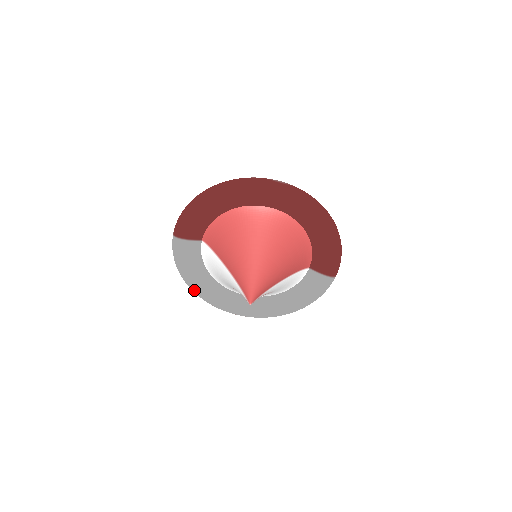
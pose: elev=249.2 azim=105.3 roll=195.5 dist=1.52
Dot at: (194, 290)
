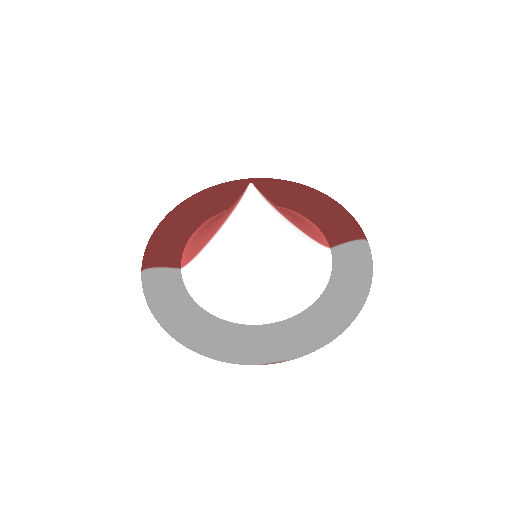
Dot at: (189, 340)
